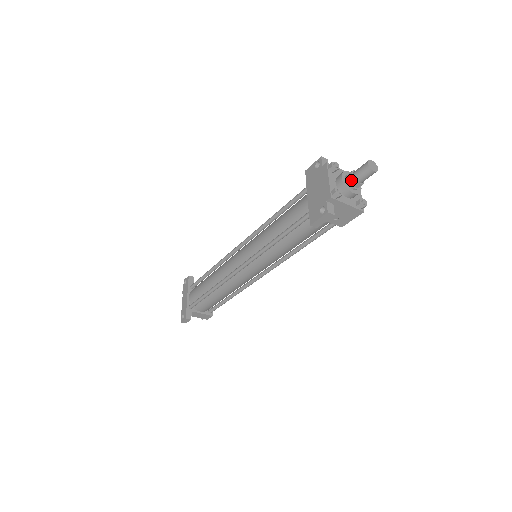
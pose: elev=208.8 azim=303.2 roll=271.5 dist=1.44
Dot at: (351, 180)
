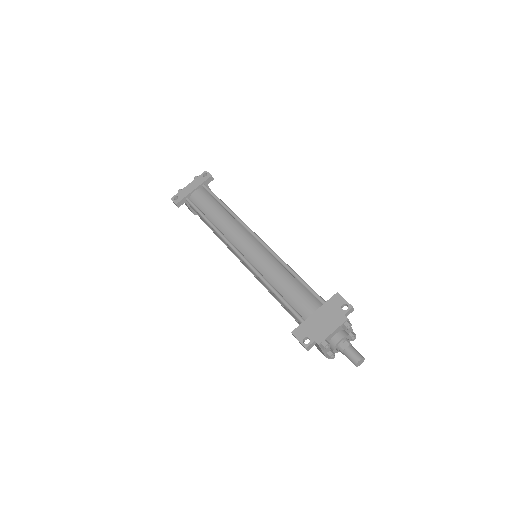
Dot at: (342, 348)
